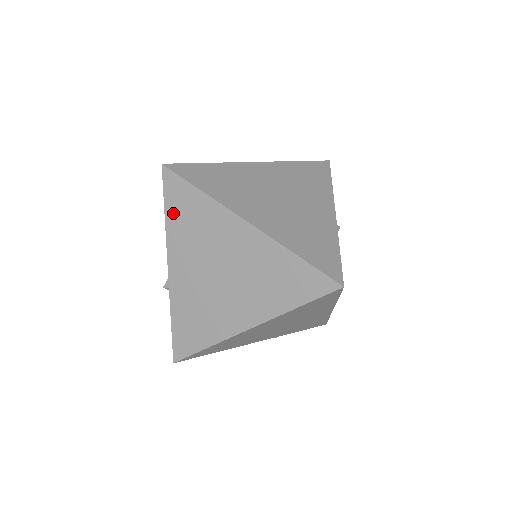
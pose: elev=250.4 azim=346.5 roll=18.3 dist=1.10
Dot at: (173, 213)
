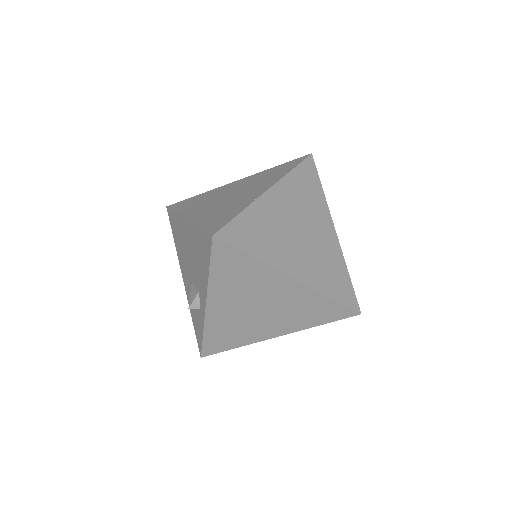
Dot at: (219, 271)
